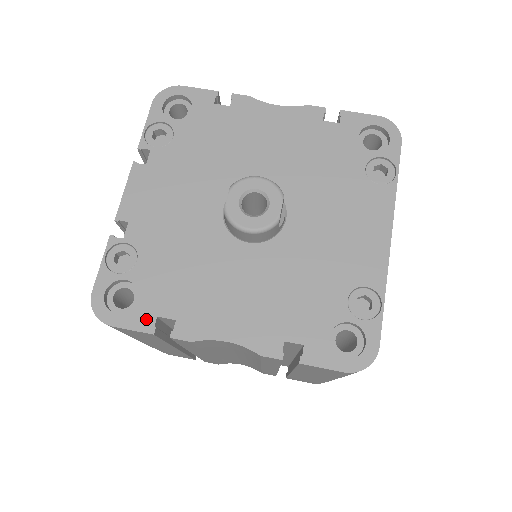
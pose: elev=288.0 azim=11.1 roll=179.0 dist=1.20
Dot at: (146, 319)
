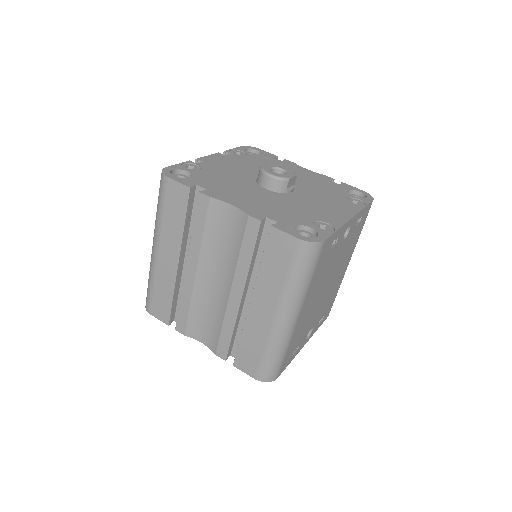
Dot at: (190, 183)
